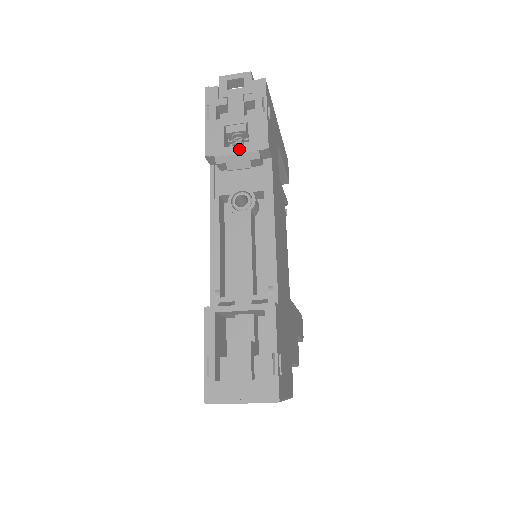
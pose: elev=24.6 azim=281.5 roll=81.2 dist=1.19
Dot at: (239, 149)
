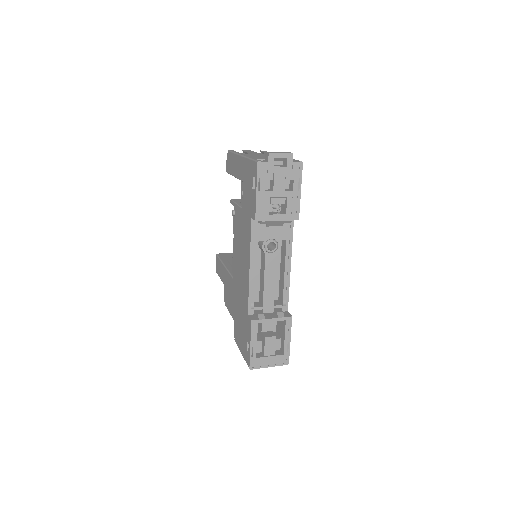
Dot at: (279, 217)
